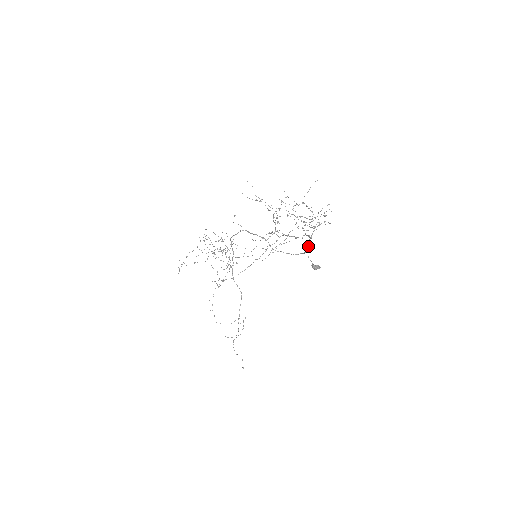
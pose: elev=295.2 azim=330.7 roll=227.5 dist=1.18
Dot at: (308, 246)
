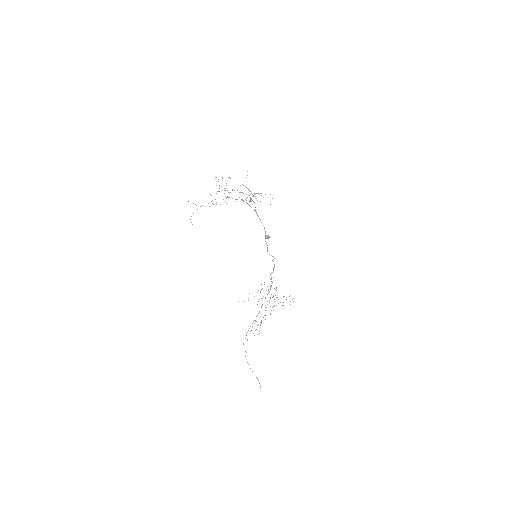
Dot at: occluded
